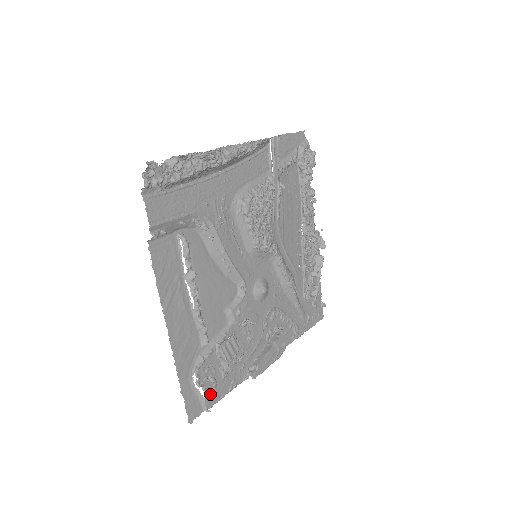
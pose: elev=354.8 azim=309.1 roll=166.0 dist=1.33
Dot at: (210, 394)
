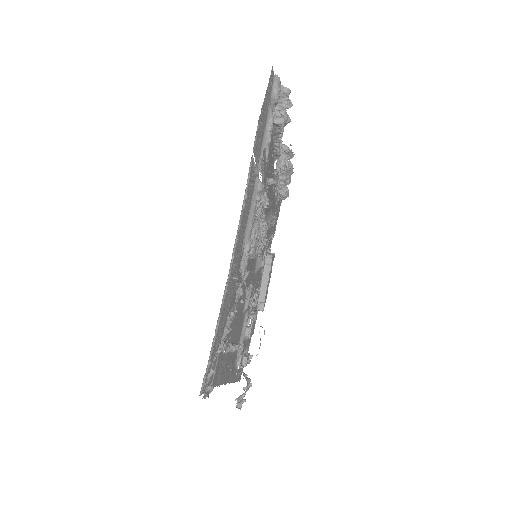
Dot at: occluded
